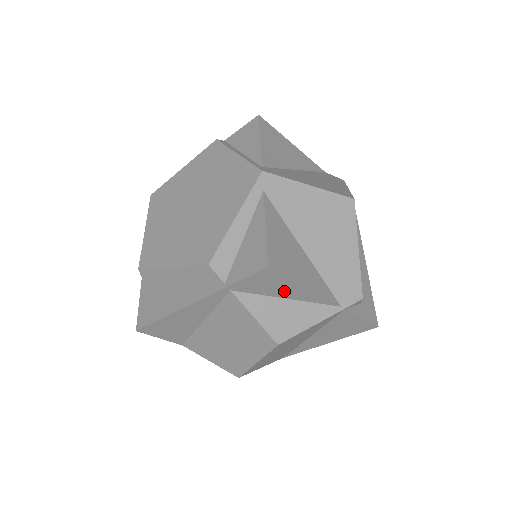
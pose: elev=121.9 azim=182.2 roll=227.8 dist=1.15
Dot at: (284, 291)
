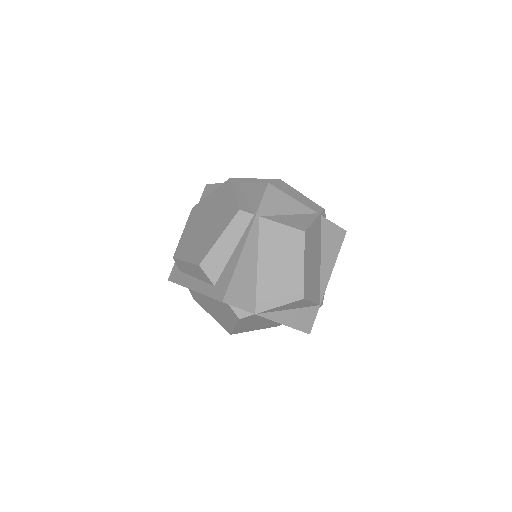
Dot at: (285, 207)
